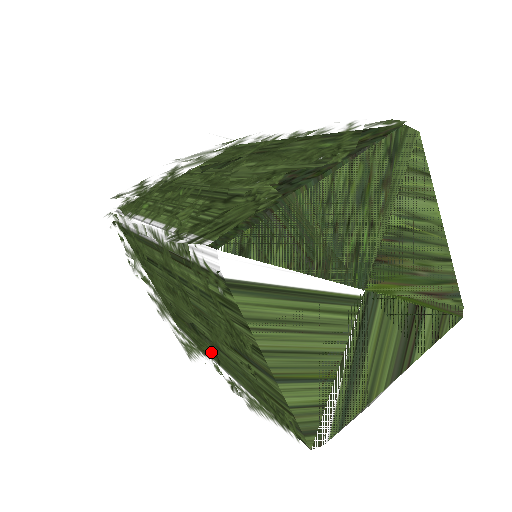
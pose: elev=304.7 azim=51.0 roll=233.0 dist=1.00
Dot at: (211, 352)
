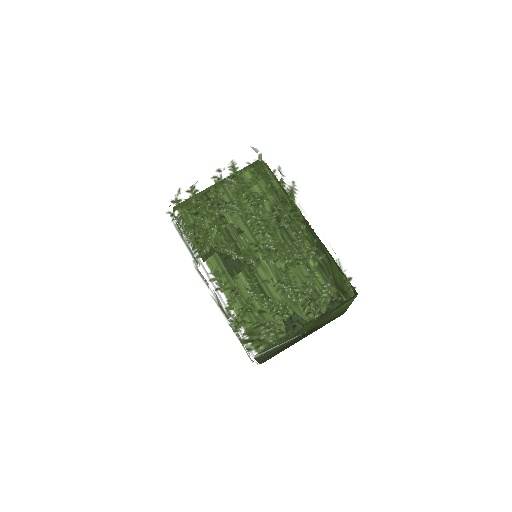
Dot at: occluded
